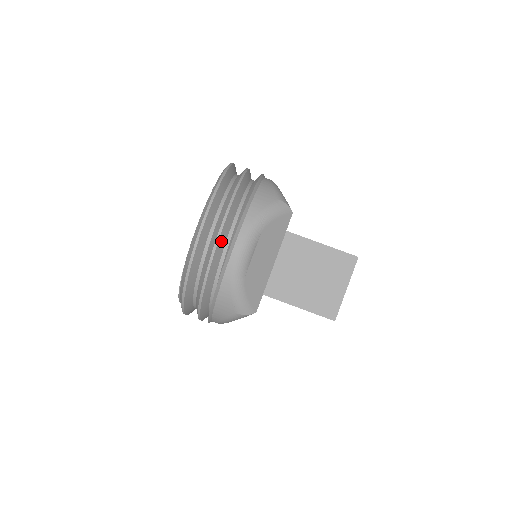
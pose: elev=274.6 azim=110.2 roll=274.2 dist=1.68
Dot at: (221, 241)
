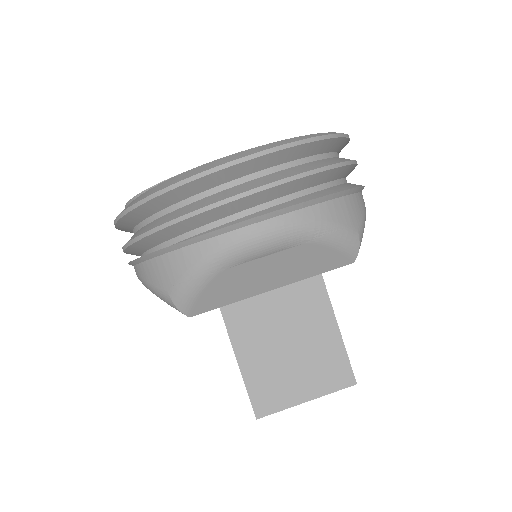
Dot at: (251, 199)
